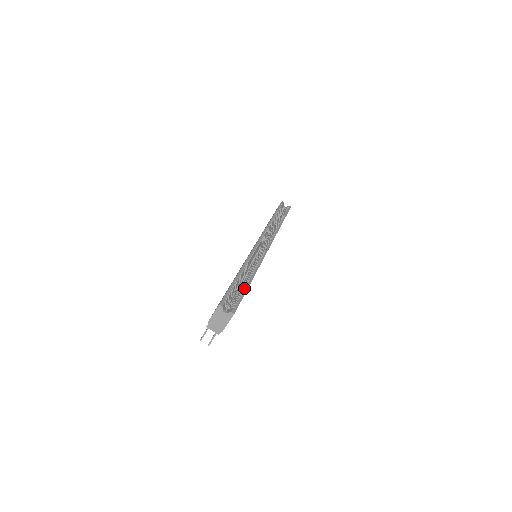
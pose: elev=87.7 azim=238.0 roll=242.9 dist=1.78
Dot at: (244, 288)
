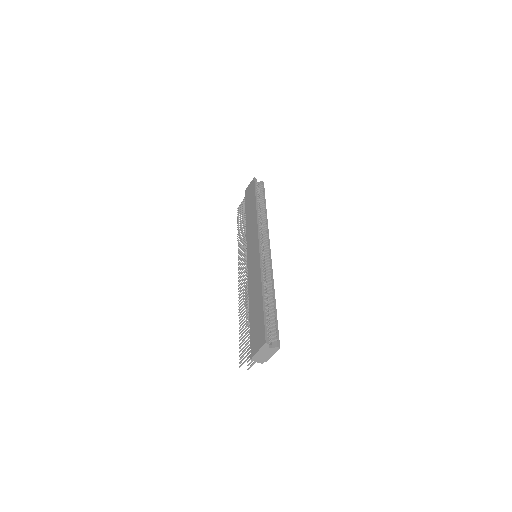
Dot at: (274, 312)
